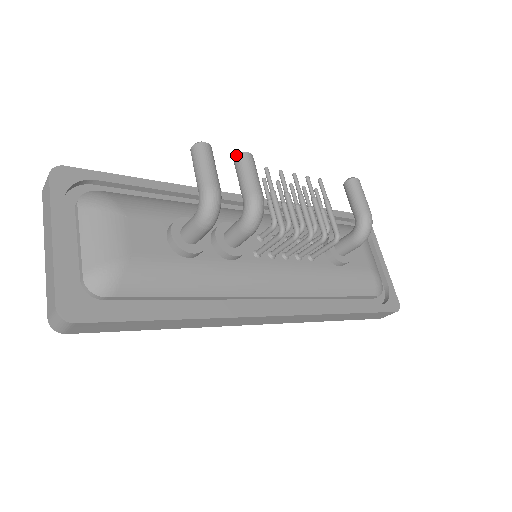
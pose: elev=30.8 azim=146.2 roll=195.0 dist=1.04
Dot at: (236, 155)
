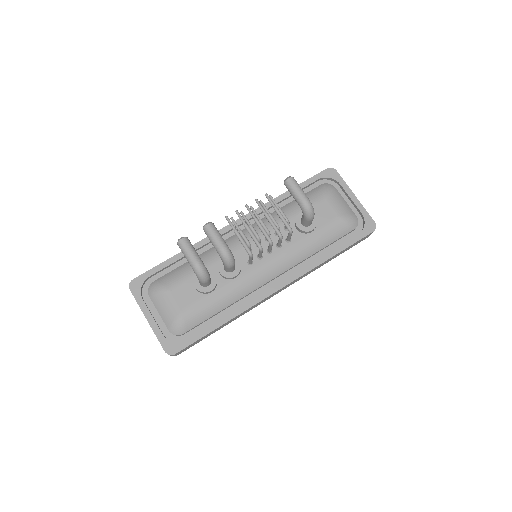
Dot at: occluded
